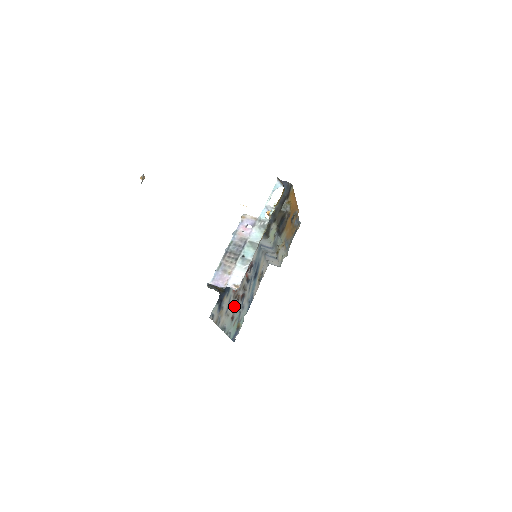
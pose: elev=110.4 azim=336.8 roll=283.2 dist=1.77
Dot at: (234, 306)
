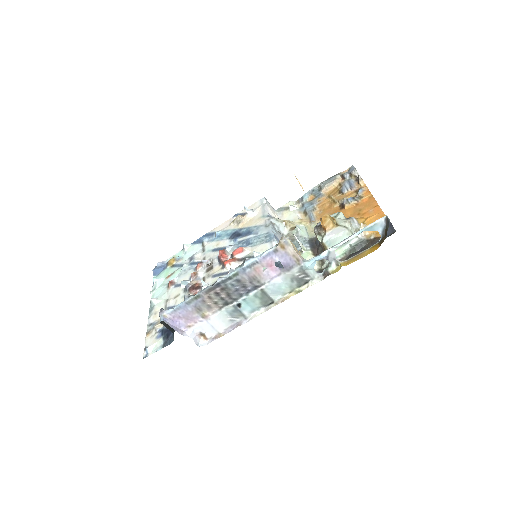
Dot at: (182, 285)
